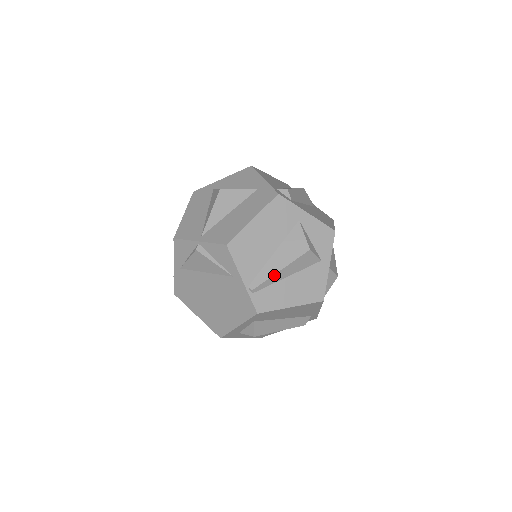
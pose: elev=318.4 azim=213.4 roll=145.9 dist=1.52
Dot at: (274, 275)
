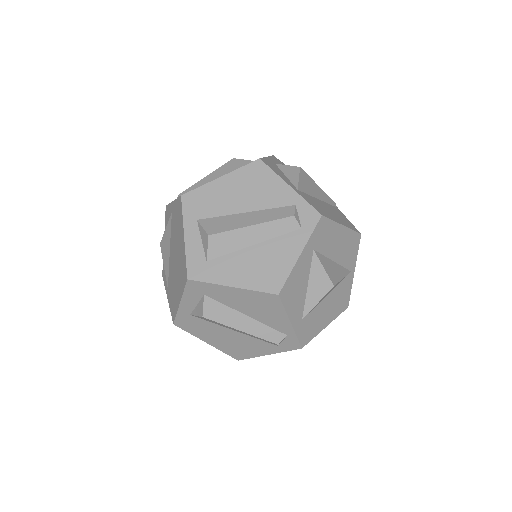
Dot at: (200, 181)
